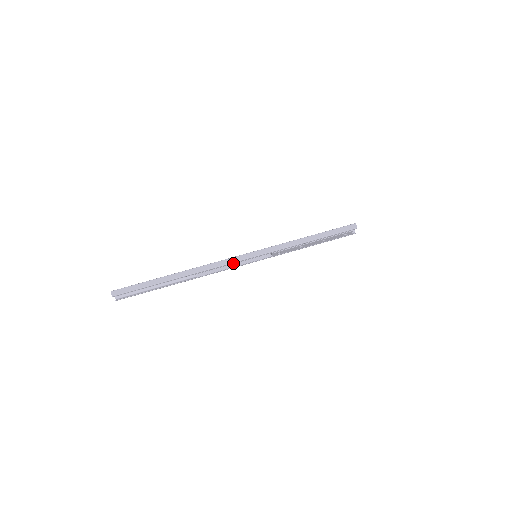
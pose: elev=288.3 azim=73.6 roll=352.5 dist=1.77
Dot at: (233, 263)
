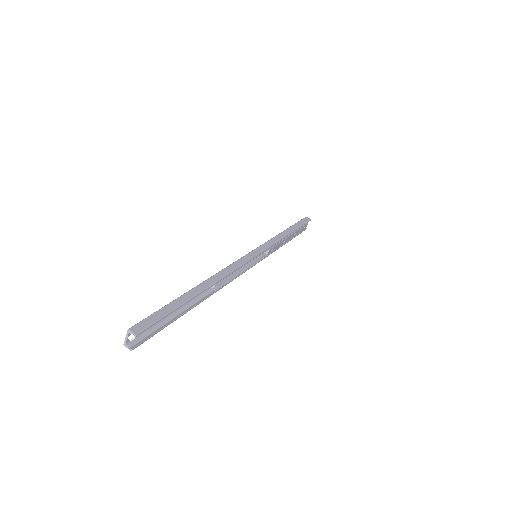
Dot at: (246, 263)
